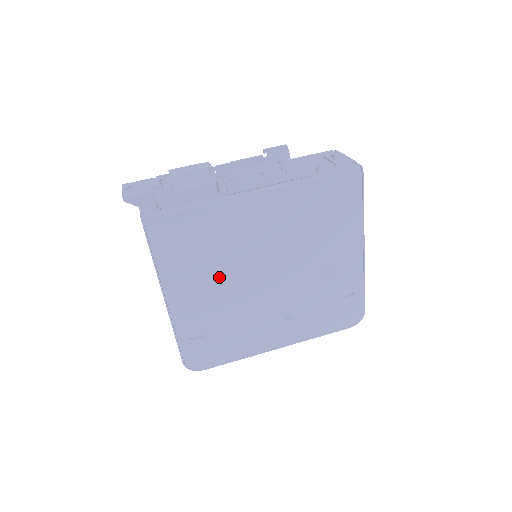
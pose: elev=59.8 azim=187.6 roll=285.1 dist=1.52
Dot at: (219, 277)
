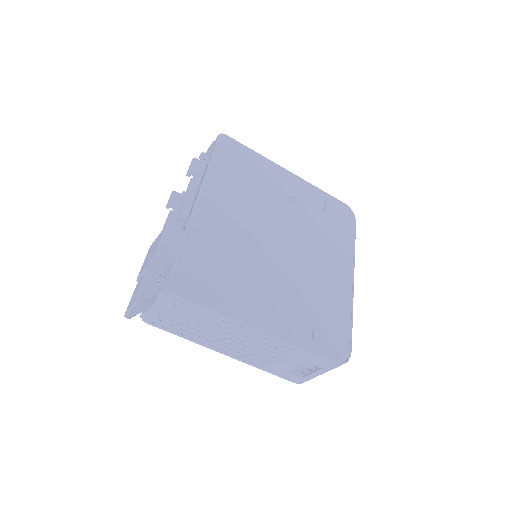
Dot at: (260, 274)
